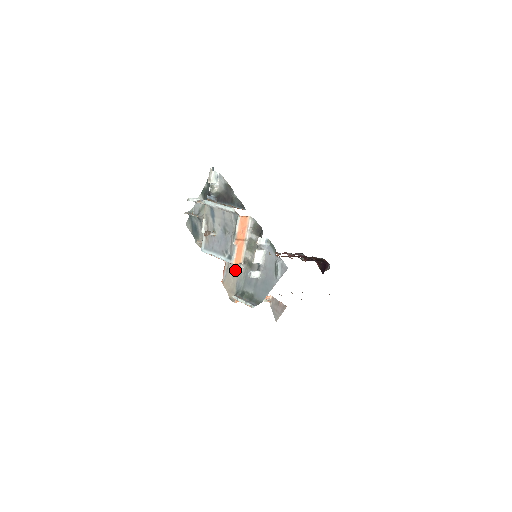
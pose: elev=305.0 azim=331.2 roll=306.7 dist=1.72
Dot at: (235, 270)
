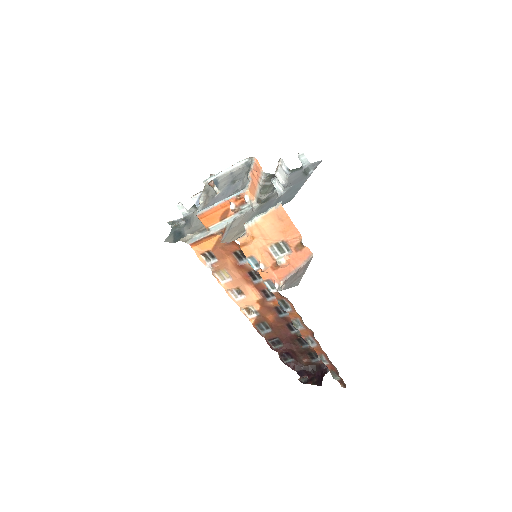
Dot at: (242, 219)
